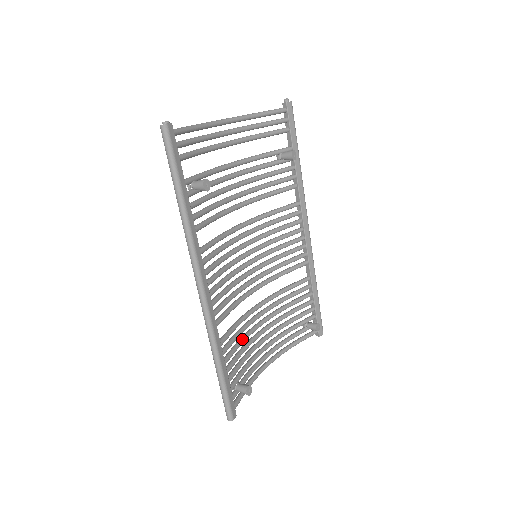
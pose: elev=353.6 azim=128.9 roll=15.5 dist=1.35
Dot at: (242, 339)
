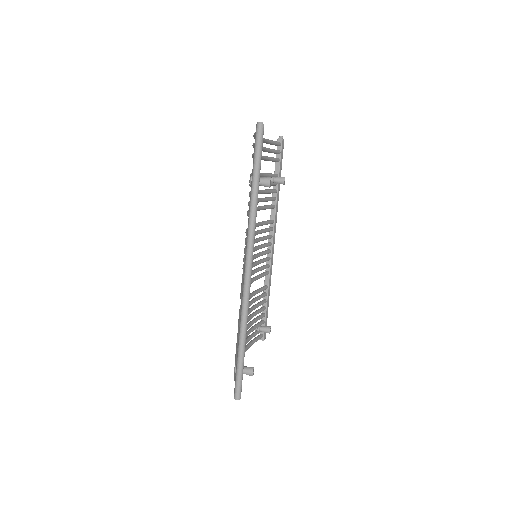
Dot at: occluded
